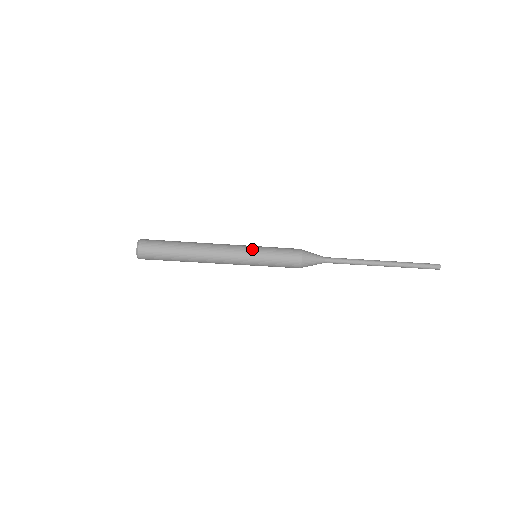
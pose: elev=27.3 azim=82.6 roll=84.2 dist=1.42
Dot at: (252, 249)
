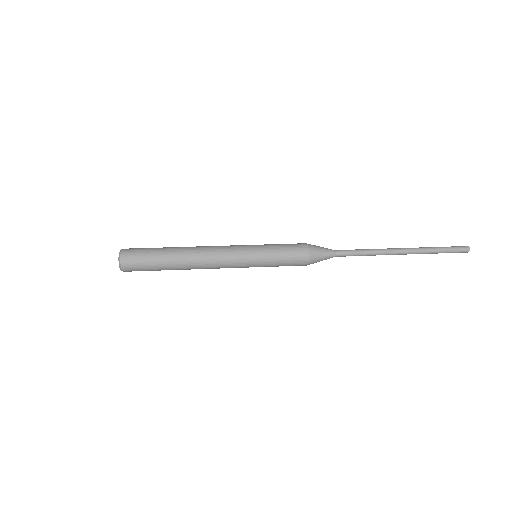
Dot at: (251, 251)
